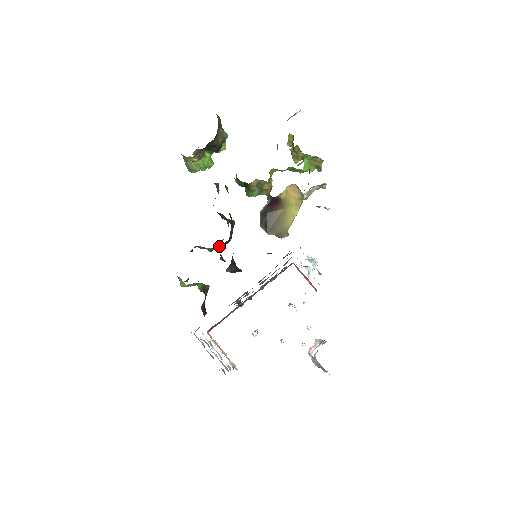
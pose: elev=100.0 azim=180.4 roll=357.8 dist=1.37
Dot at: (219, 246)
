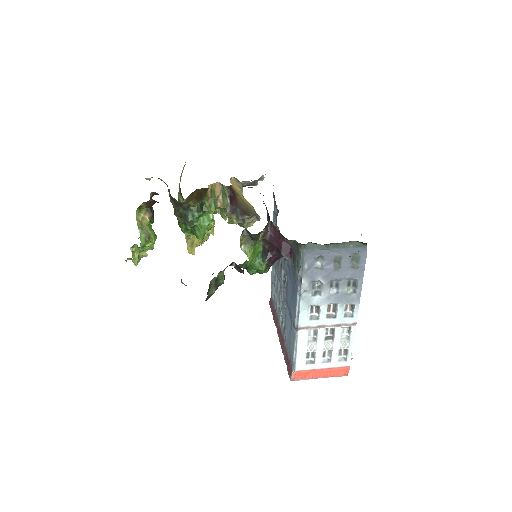
Dot at: occluded
